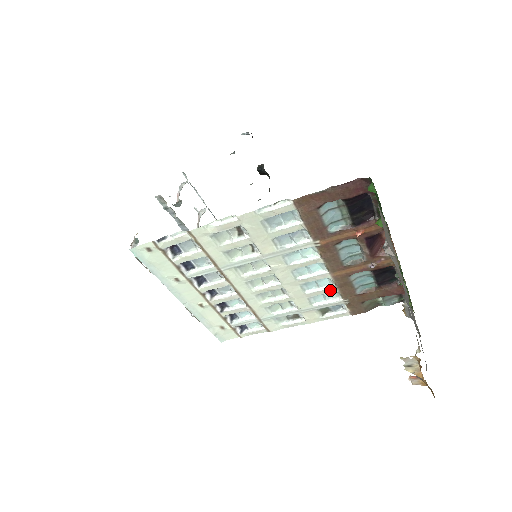
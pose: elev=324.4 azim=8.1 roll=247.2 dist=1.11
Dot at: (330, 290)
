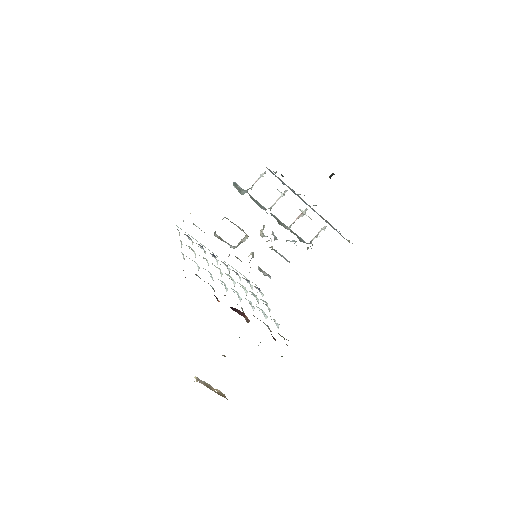
Dot at: occluded
